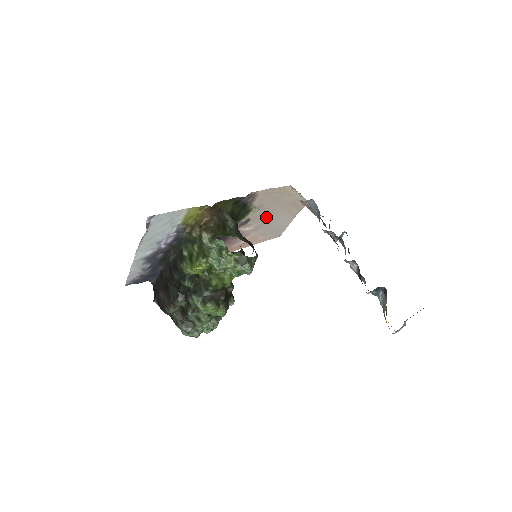
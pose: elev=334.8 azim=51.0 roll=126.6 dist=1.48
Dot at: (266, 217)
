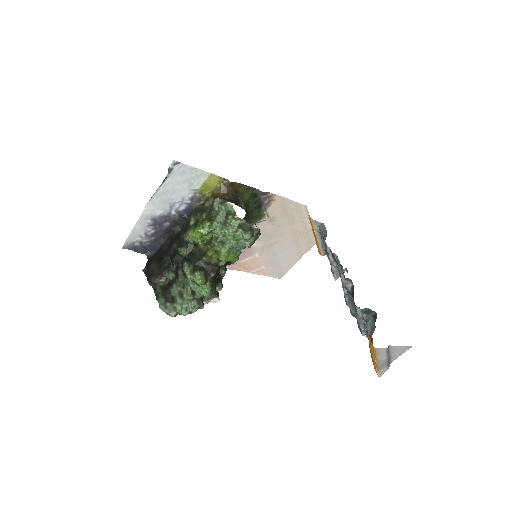
Dot at: (274, 239)
